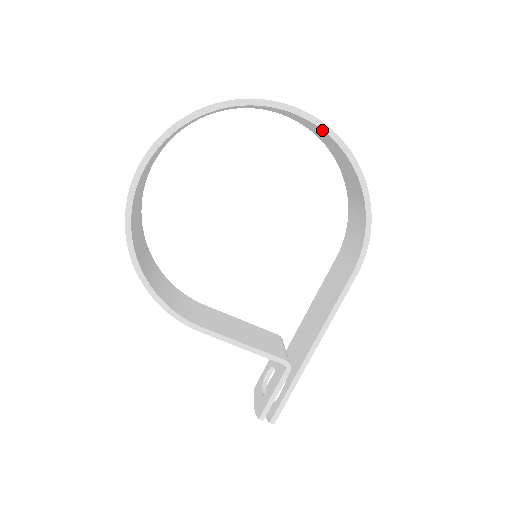
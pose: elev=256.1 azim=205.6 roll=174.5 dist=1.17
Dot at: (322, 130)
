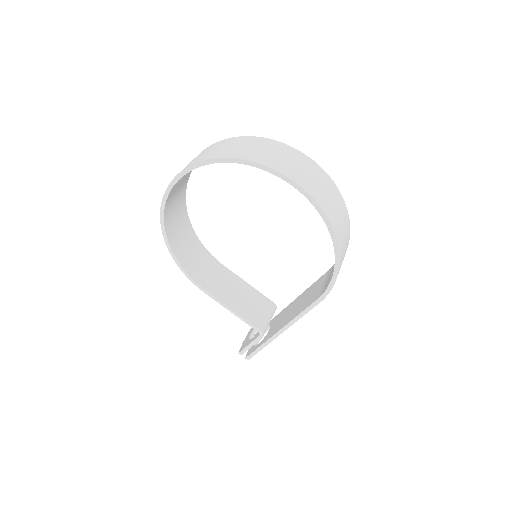
Dot at: (309, 199)
